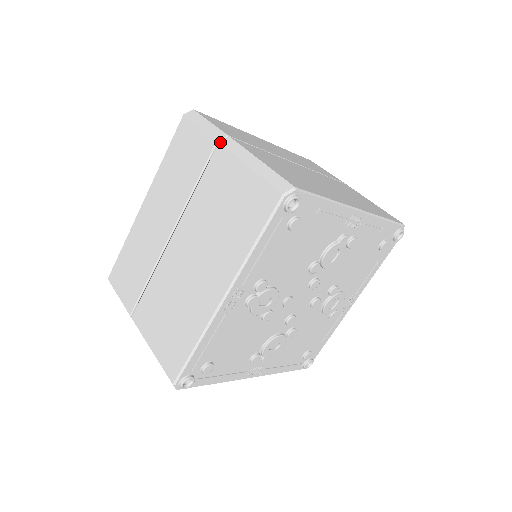
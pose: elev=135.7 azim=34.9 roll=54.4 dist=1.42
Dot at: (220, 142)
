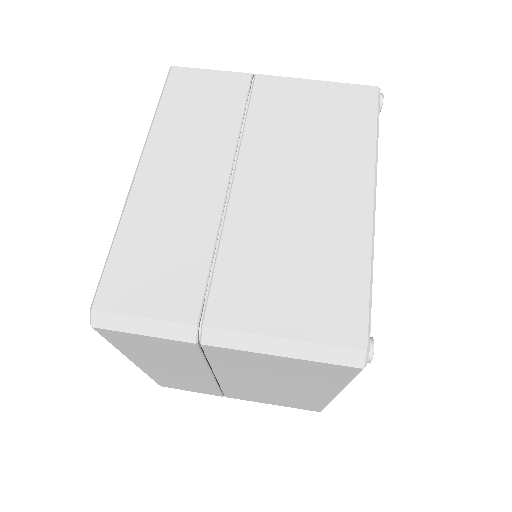
Dot at: occluded
